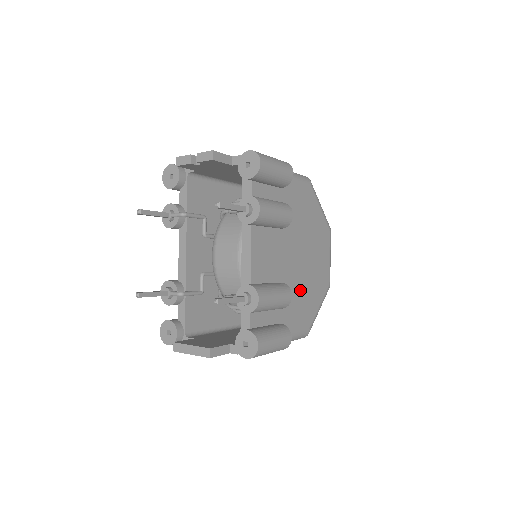
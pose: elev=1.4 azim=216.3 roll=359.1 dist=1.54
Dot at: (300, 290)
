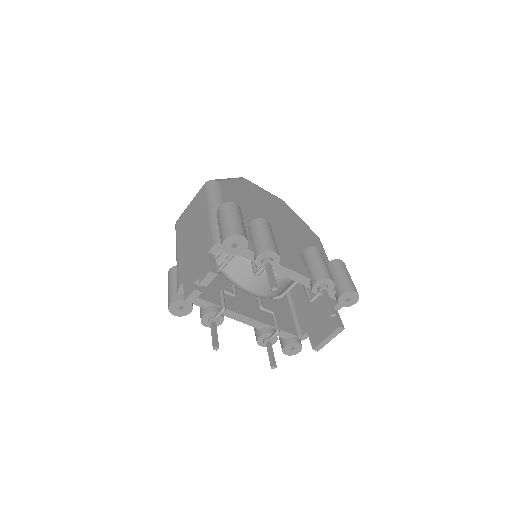
Dot at: (297, 233)
